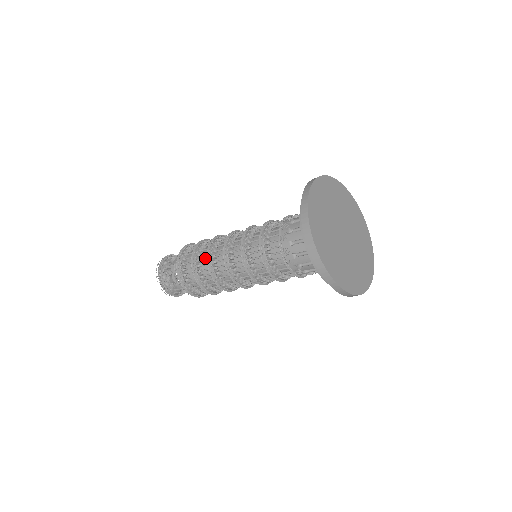
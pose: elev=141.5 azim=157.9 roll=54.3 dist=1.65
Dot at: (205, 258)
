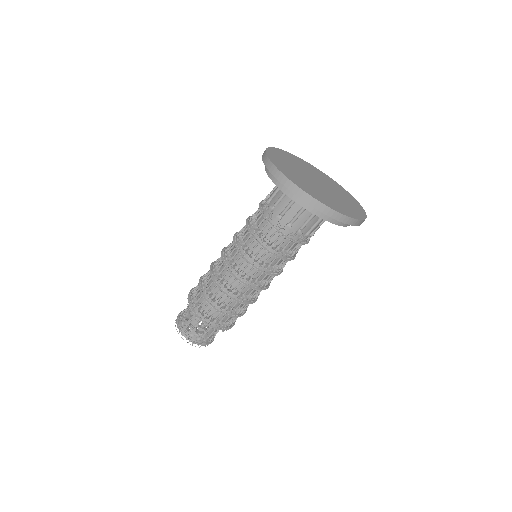
Dot at: occluded
